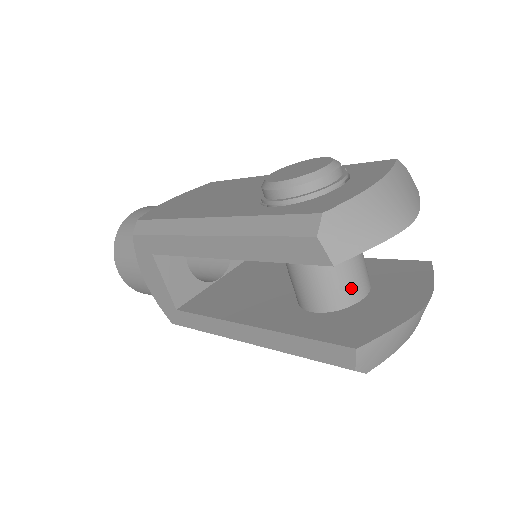
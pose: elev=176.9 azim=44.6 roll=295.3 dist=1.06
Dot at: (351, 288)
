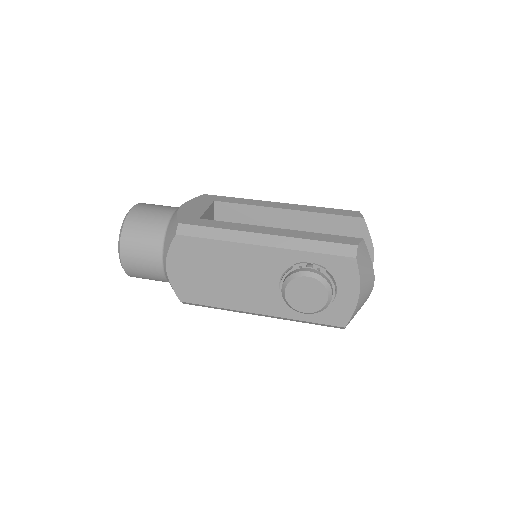
Dot at: occluded
